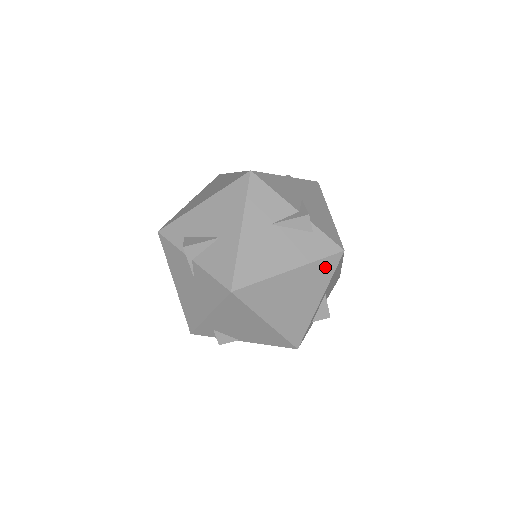
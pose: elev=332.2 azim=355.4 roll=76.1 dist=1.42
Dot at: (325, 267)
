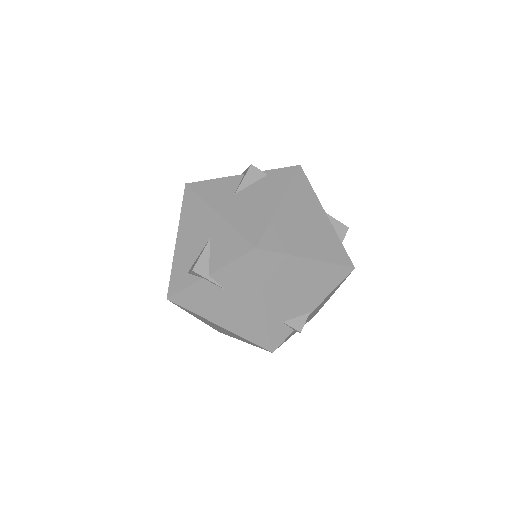
Dot at: (301, 186)
